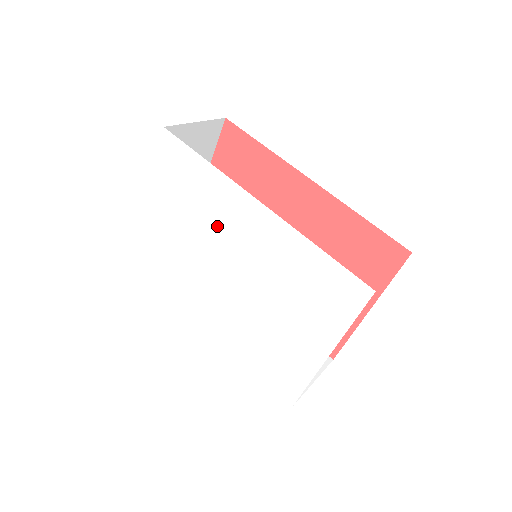
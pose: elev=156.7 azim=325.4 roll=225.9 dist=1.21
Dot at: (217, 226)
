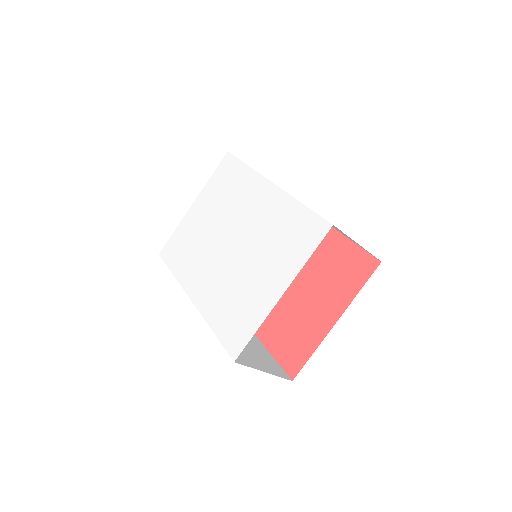
Dot at: (235, 207)
